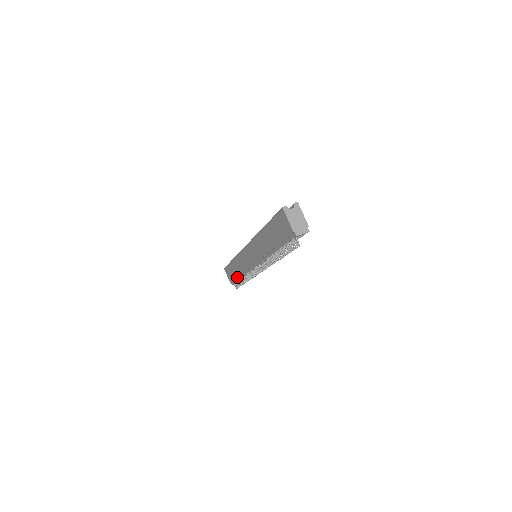
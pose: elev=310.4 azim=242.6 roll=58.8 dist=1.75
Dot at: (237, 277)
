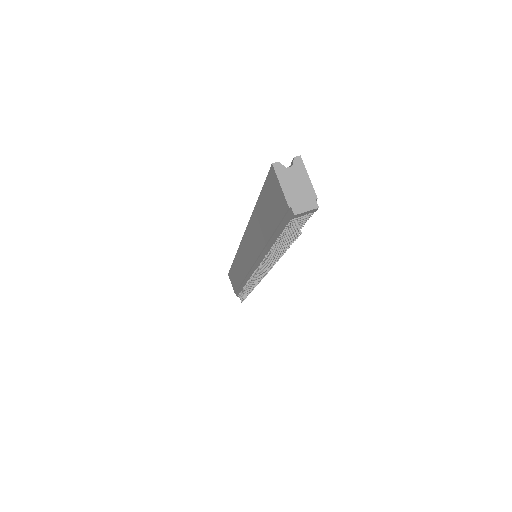
Dot at: (240, 286)
